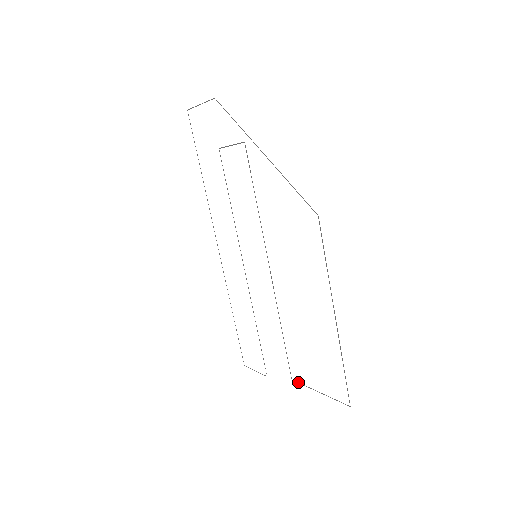
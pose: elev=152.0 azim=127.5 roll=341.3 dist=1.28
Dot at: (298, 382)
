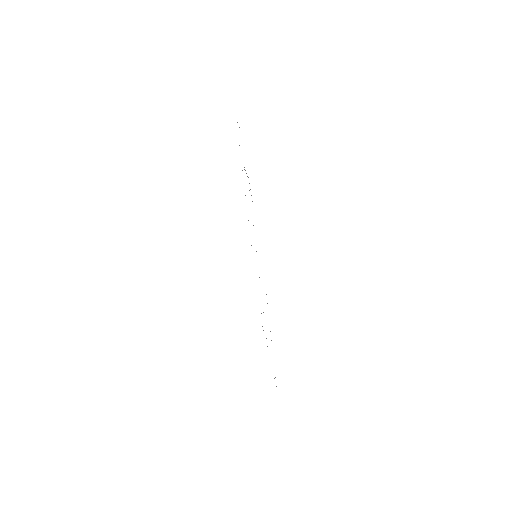
Dot at: occluded
